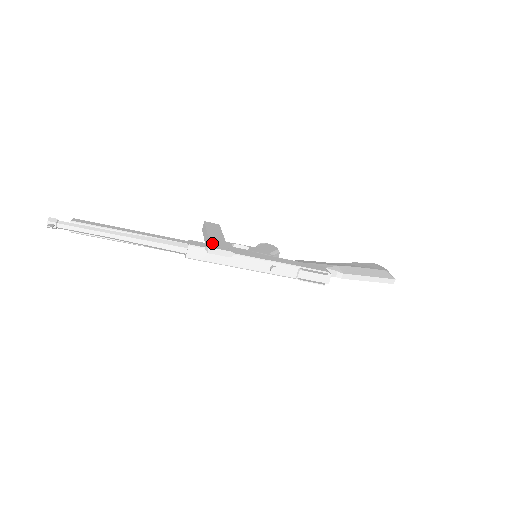
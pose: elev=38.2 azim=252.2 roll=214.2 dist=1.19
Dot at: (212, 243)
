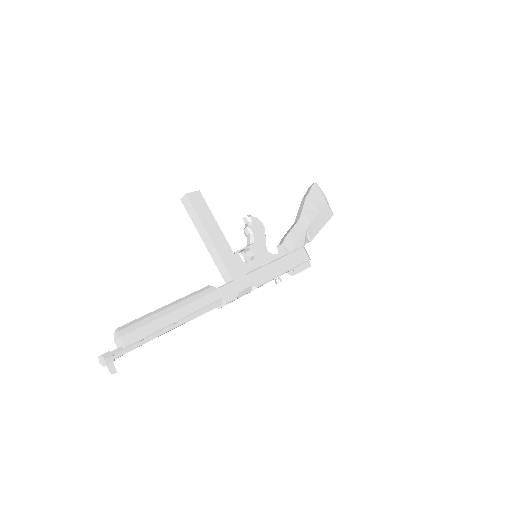
Dot at: (231, 273)
